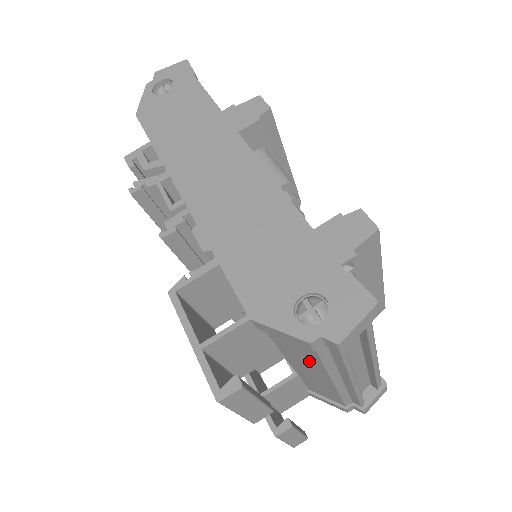
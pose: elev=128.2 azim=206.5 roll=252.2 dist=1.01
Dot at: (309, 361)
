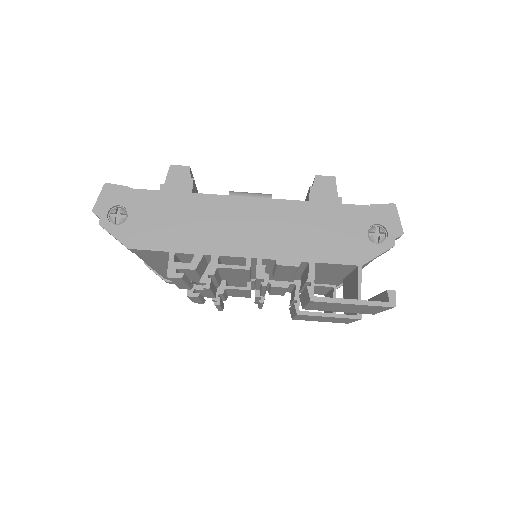
Dot at: occluded
